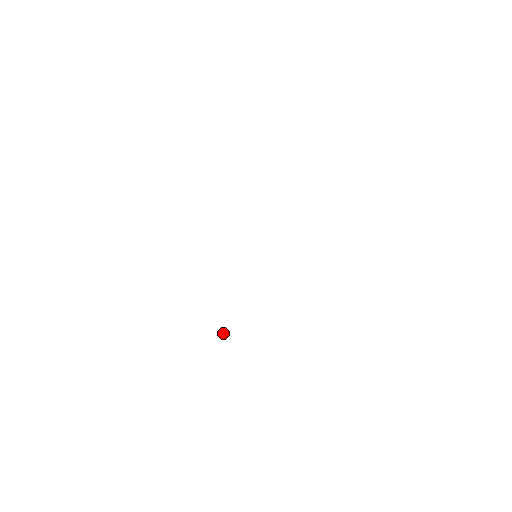
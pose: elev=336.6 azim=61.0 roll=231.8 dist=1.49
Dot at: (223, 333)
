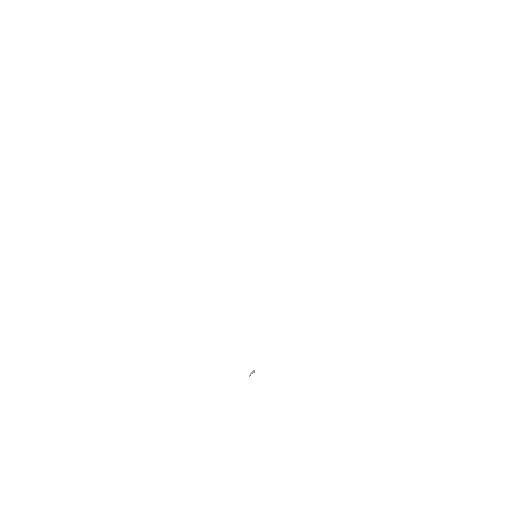
Dot at: (251, 373)
